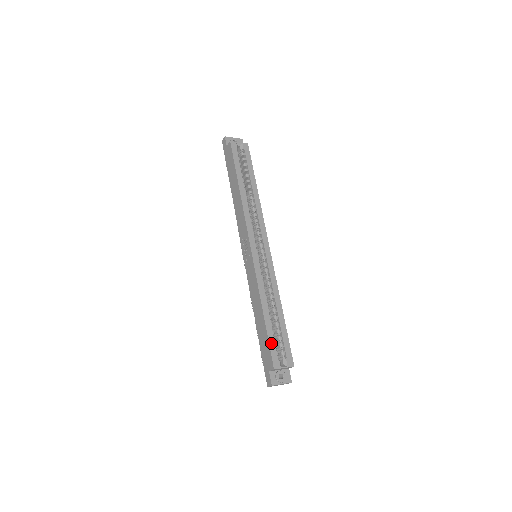
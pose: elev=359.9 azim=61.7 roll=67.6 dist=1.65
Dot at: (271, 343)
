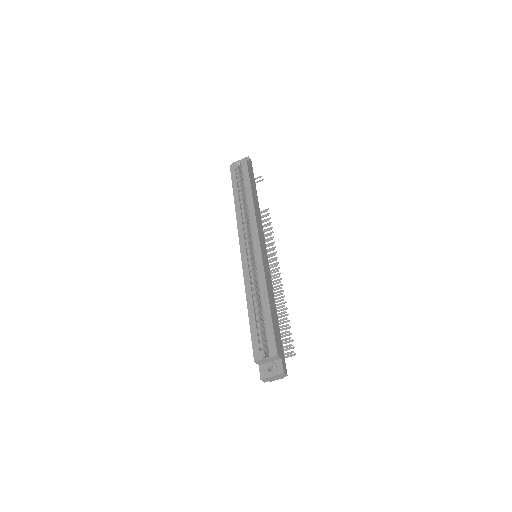
Dot at: (253, 336)
